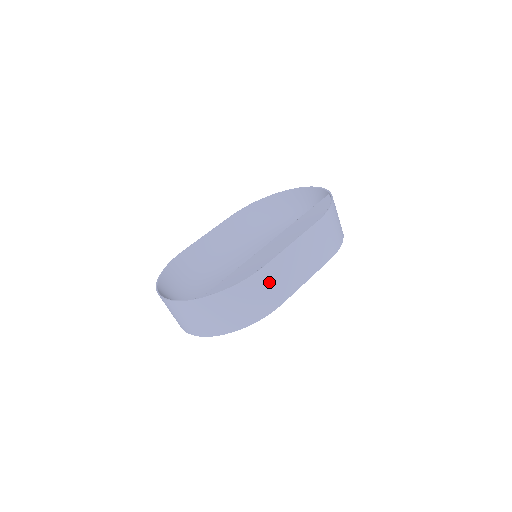
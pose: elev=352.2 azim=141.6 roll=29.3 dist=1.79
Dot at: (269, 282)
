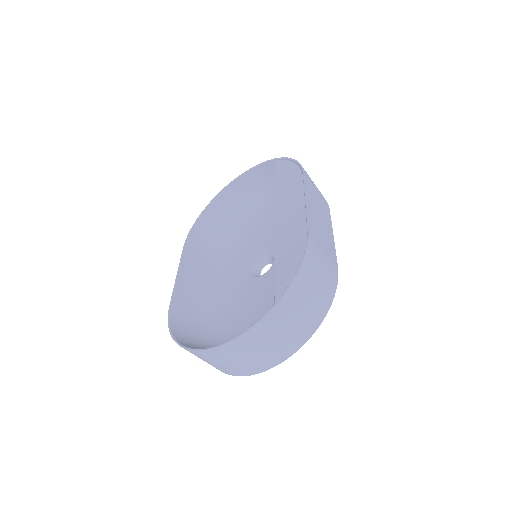
Dot at: (320, 247)
